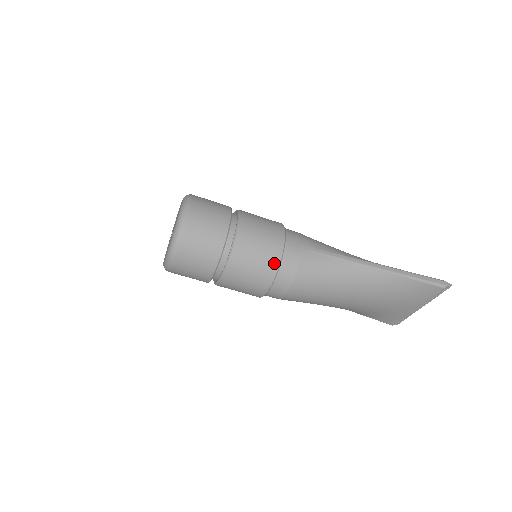
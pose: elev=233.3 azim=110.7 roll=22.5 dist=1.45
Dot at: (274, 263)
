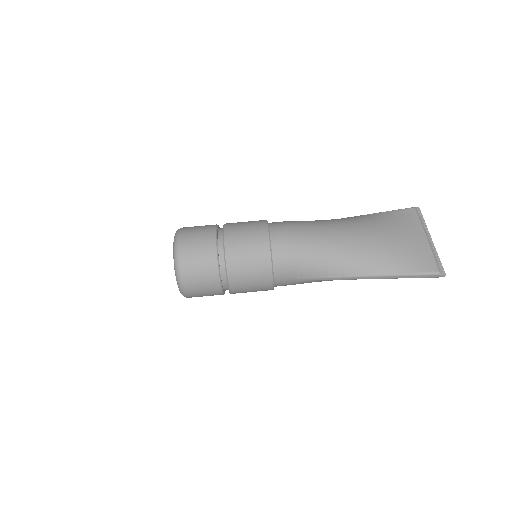
Dot at: occluded
